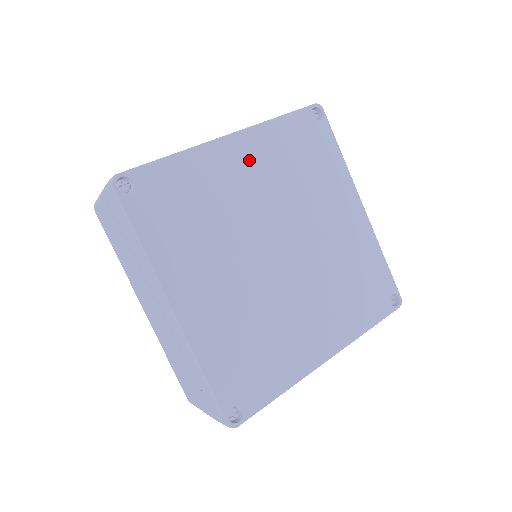
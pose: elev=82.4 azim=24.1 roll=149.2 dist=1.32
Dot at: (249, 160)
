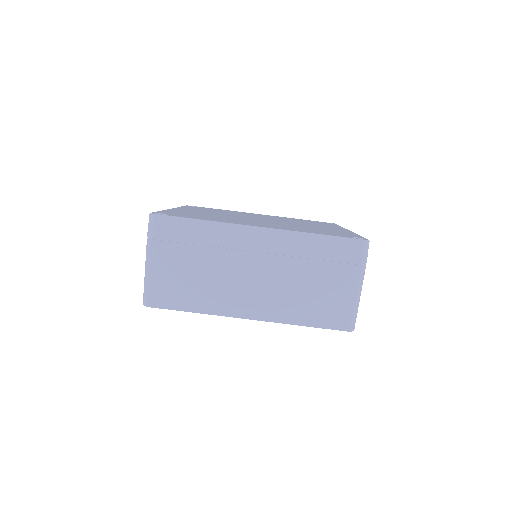
Dot at: occluded
